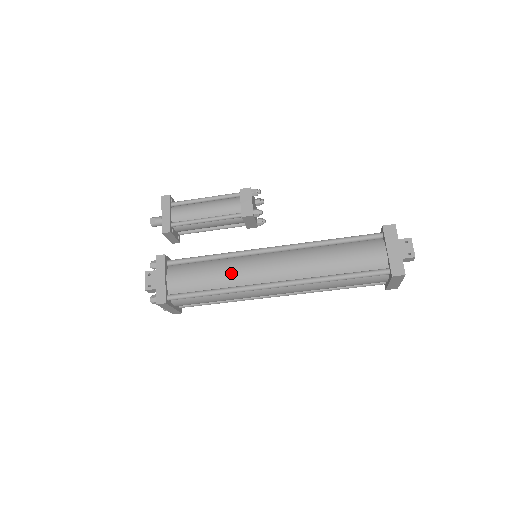
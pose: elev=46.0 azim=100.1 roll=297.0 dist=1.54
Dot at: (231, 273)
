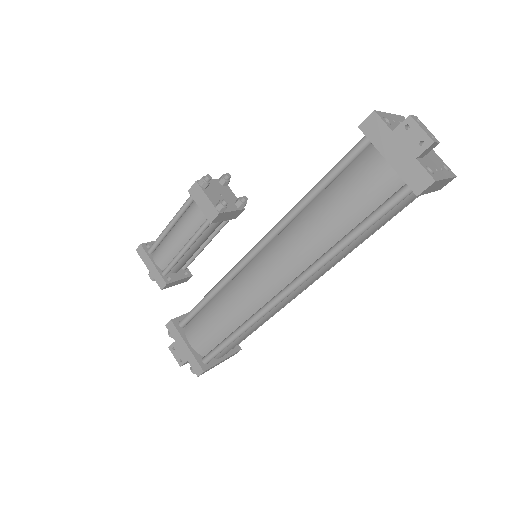
Dot at: (236, 305)
